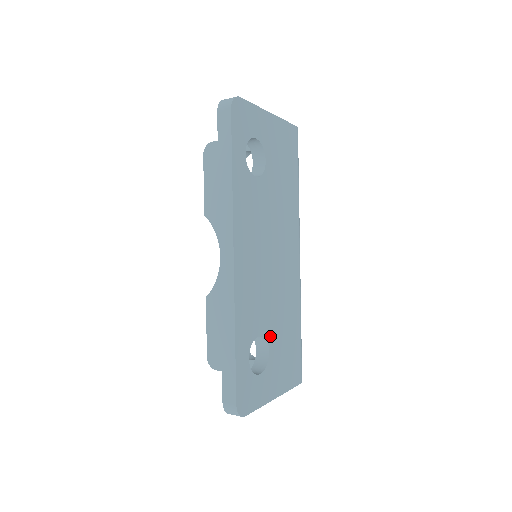
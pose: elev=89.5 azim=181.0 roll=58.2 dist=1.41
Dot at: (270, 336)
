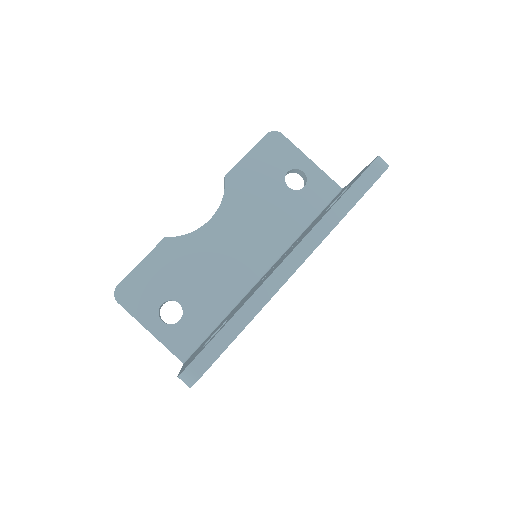
Dot at: occluded
